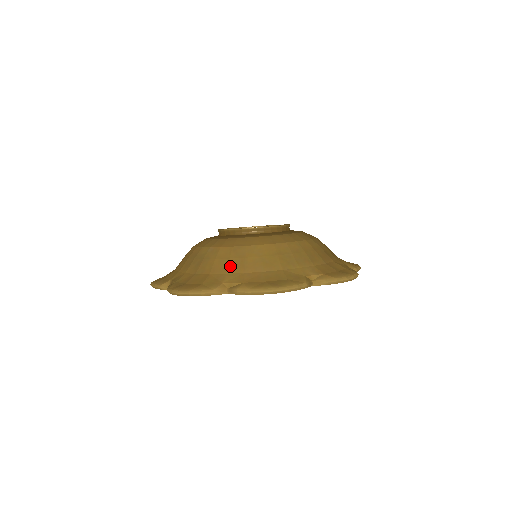
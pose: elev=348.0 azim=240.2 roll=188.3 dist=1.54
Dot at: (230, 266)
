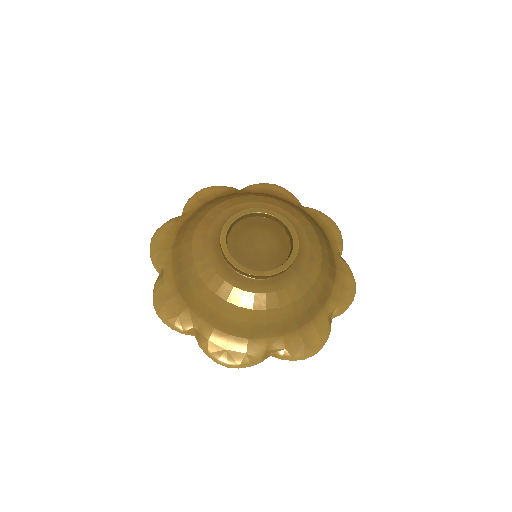
Dot at: (205, 314)
